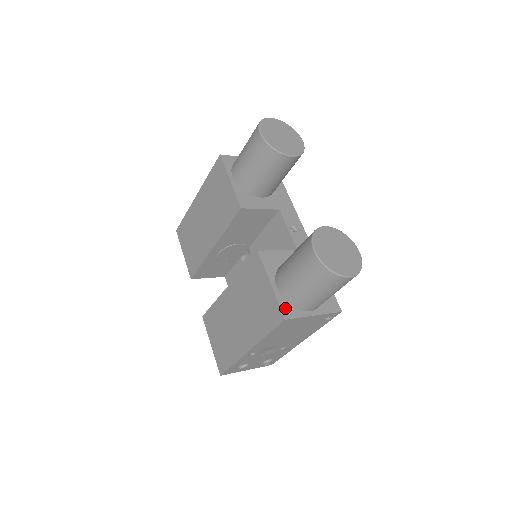
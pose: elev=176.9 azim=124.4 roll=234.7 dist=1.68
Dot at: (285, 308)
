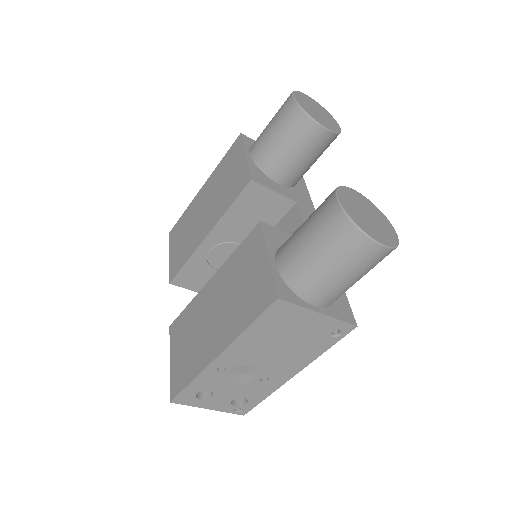
Dot at: (281, 287)
